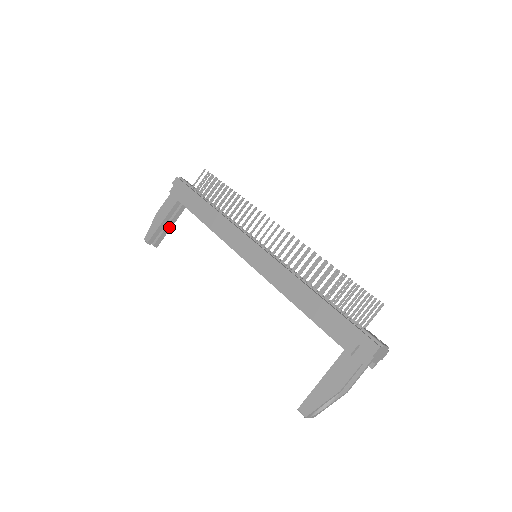
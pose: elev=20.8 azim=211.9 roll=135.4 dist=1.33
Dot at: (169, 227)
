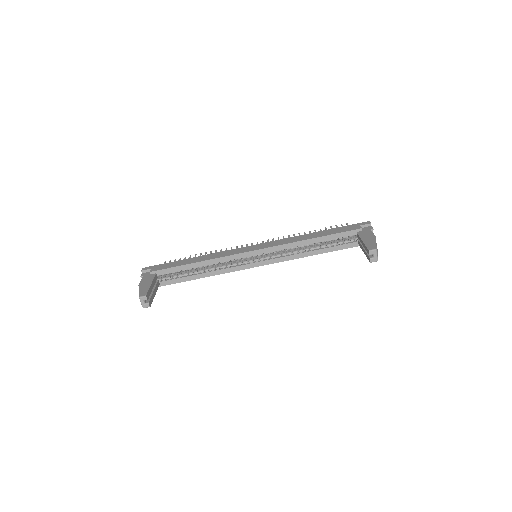
Dot at: (154, 294)
